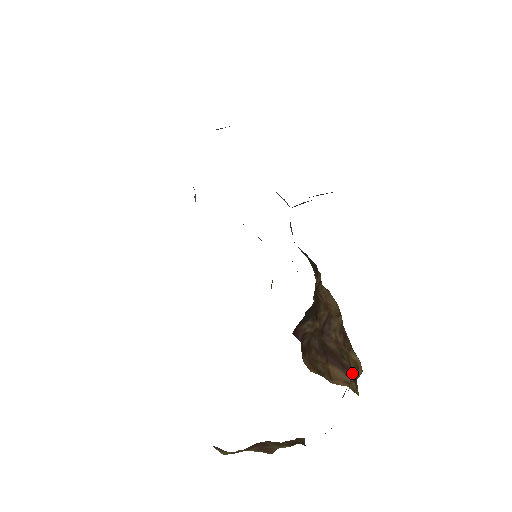
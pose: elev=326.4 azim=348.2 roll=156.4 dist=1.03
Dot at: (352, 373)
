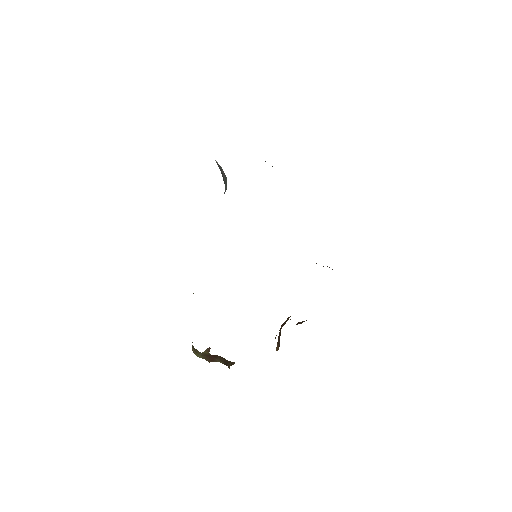
Dot at: occluded
